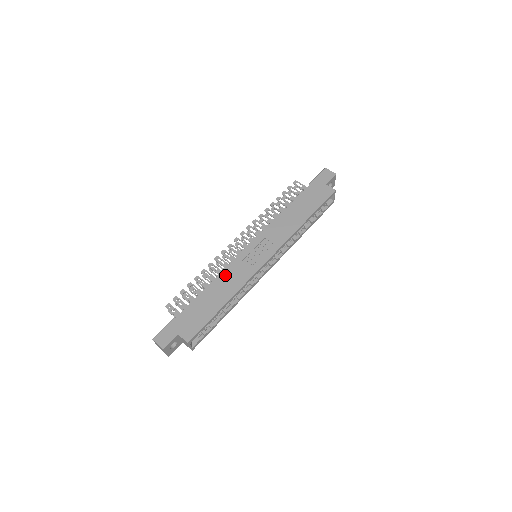
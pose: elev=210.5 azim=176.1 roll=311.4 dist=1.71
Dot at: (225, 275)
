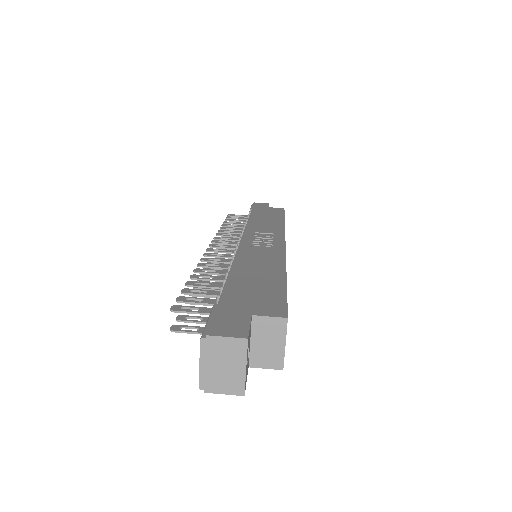
Dot at: (244, 257)
